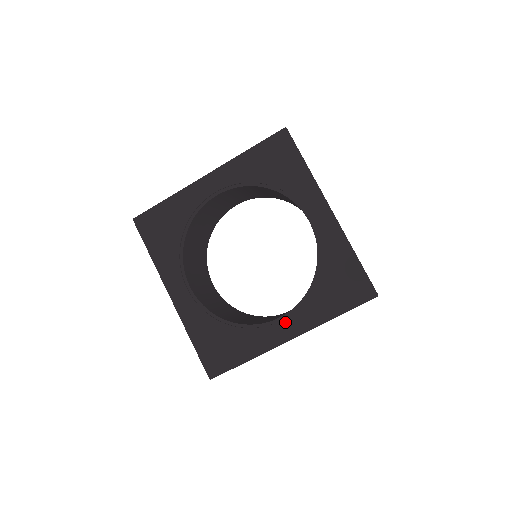
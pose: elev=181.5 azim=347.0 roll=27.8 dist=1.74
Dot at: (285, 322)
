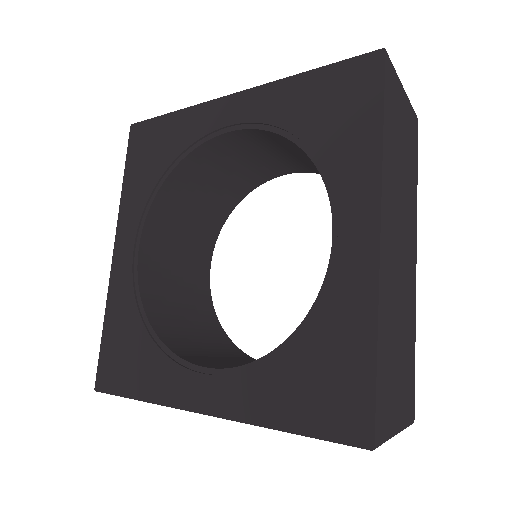
Dot at: (344, 229)
